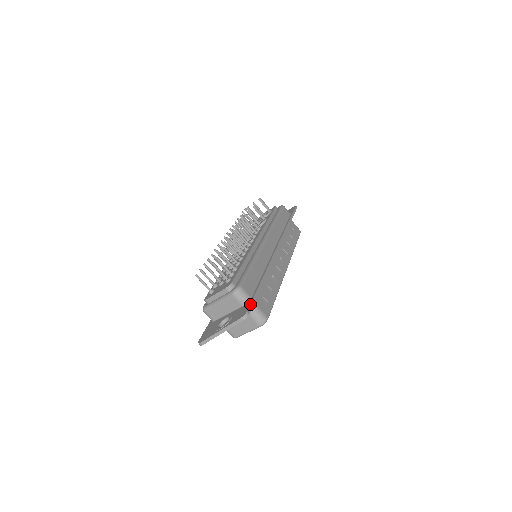
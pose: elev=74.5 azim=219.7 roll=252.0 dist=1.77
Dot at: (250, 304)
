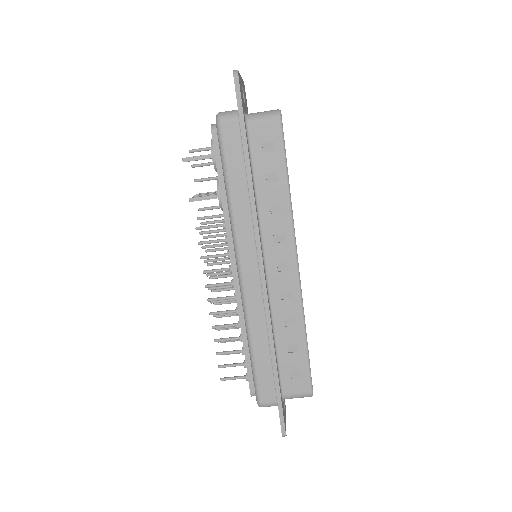
Dot at: occluded
